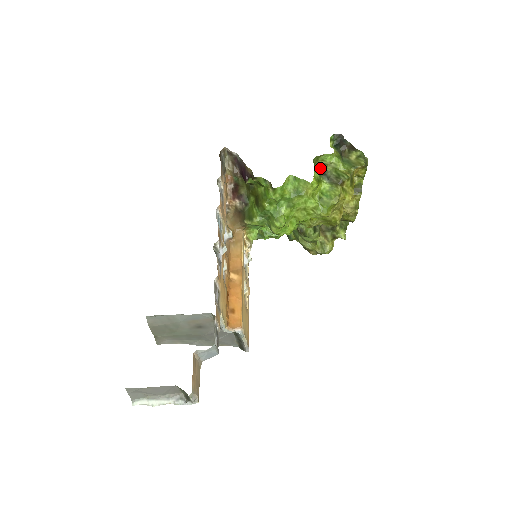
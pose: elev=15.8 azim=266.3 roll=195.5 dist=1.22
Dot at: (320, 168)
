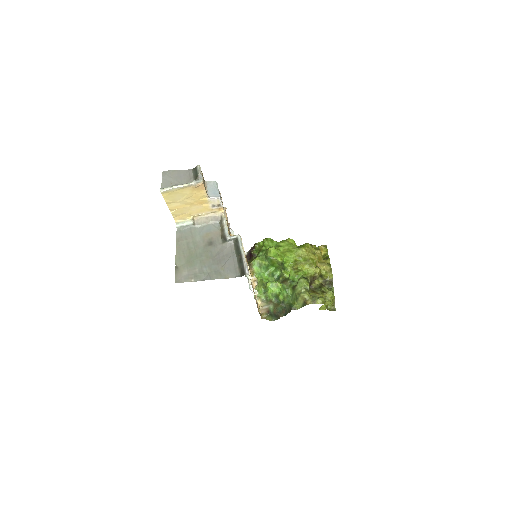
Dot at: occluded
